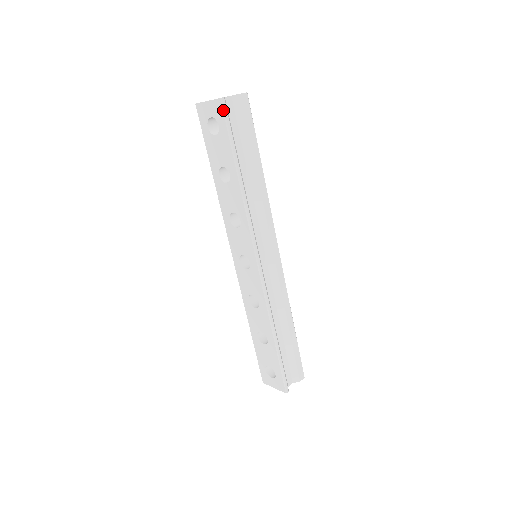
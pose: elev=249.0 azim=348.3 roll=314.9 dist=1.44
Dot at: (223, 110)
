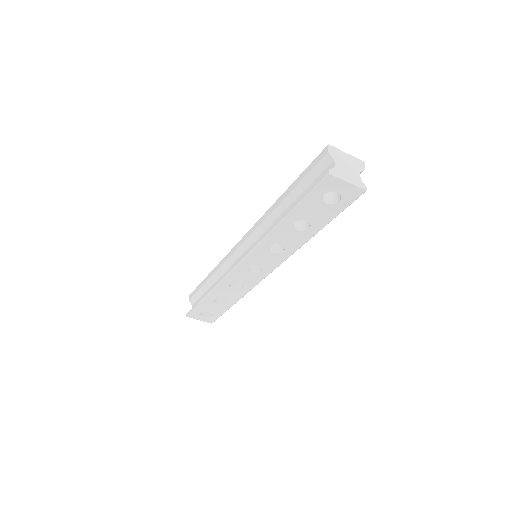
Dot at: occluded
